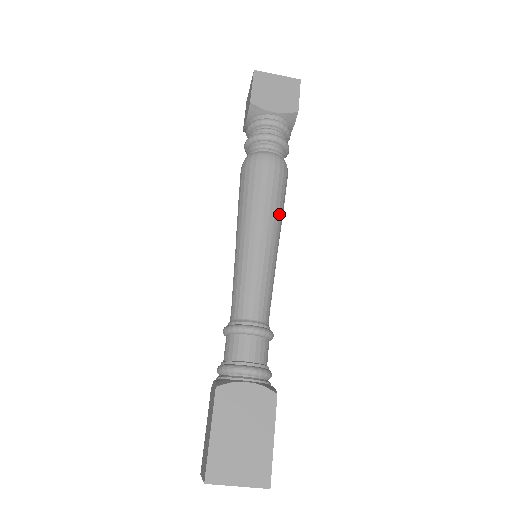
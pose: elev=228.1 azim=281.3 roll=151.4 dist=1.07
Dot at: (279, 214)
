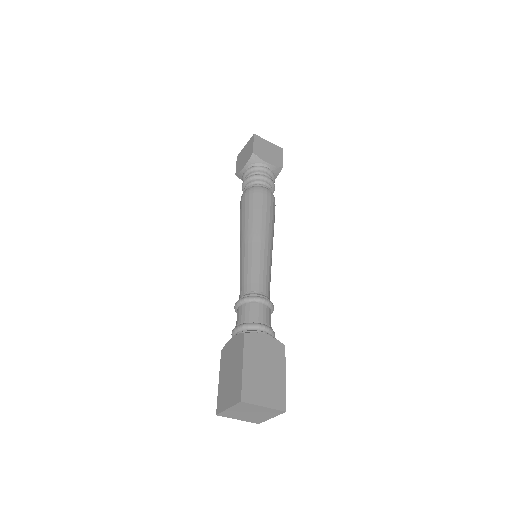
Dot at: (273, 229)
